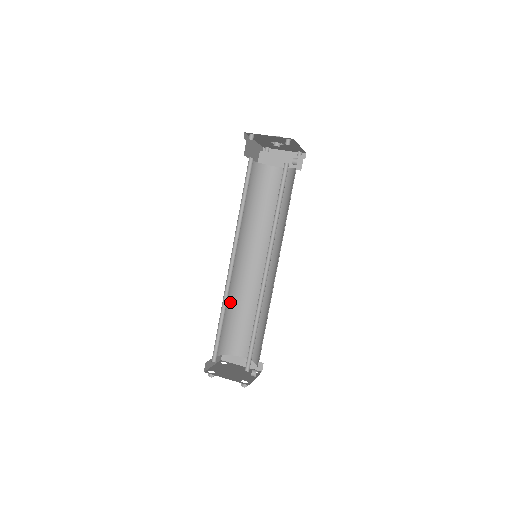
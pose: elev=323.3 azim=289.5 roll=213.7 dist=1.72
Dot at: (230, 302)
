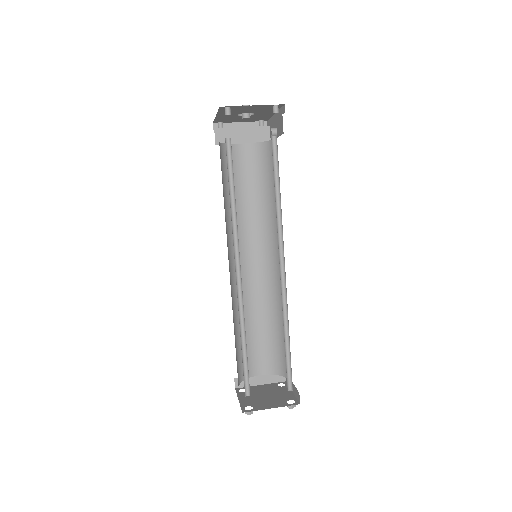
Dot at: (234, 319)
